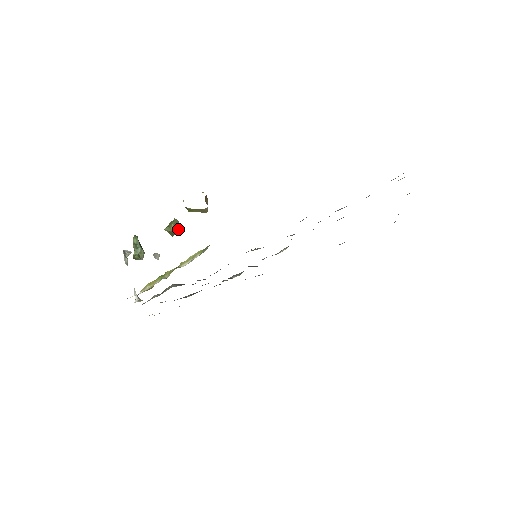
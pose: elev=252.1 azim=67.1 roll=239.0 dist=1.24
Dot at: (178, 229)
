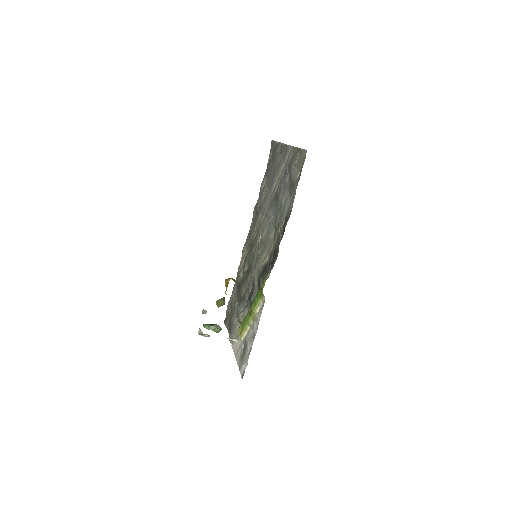
Dot at: occluded
